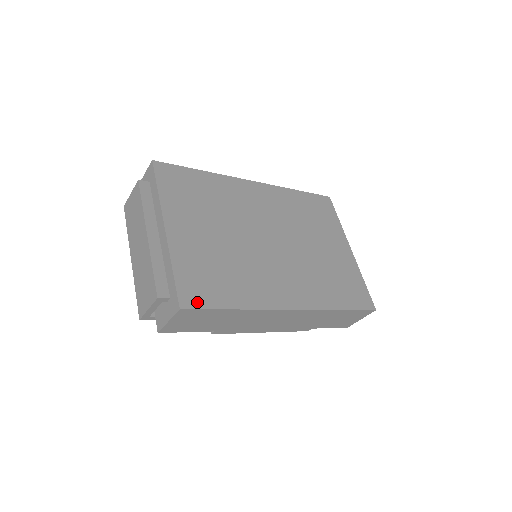
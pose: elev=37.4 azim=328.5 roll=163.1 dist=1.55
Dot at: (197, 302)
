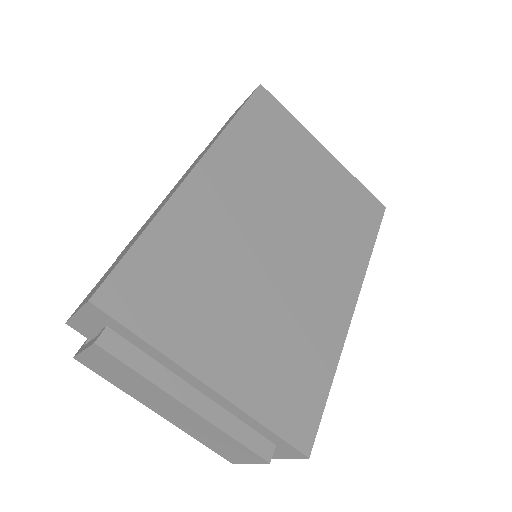
Dot at: (310, 427)
